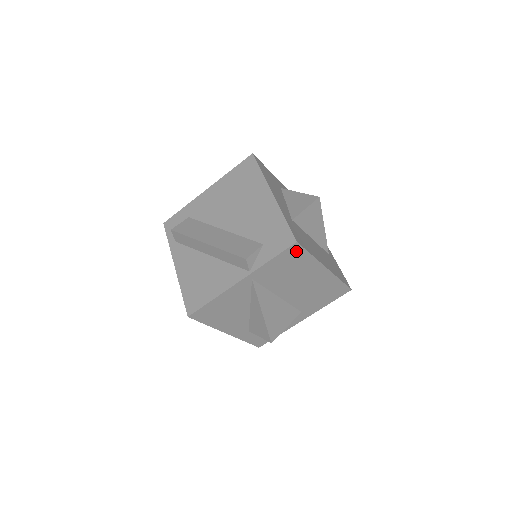
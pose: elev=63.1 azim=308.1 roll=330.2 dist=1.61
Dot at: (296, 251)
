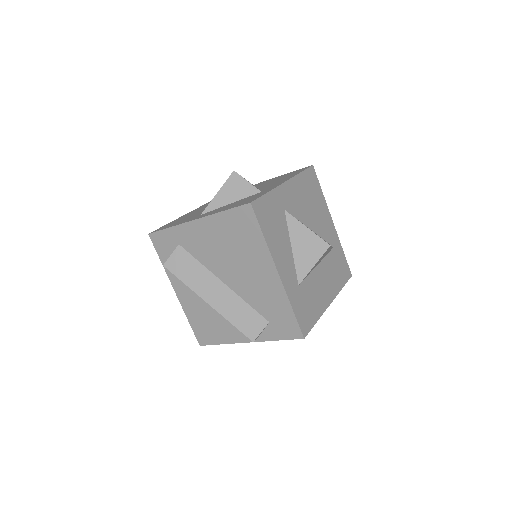
Dot at: occluded
